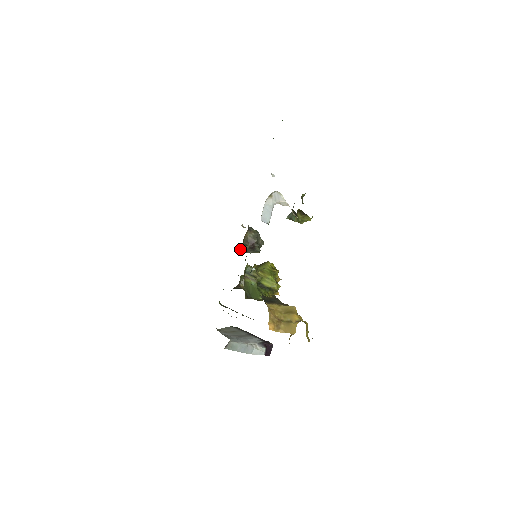
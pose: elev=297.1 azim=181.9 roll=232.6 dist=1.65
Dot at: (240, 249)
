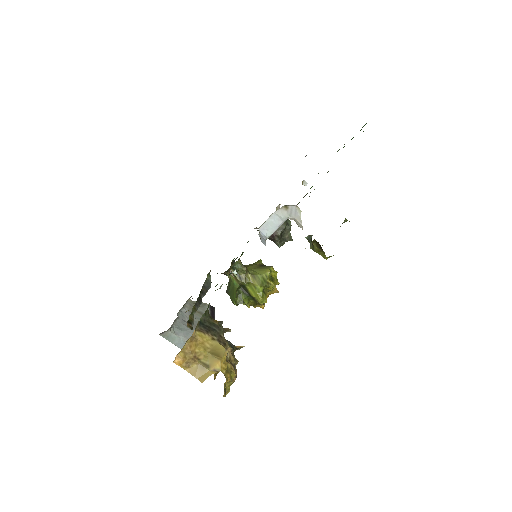
Dot at: occluded
